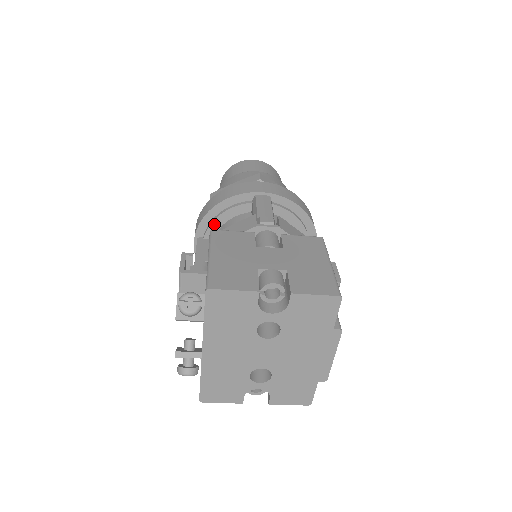
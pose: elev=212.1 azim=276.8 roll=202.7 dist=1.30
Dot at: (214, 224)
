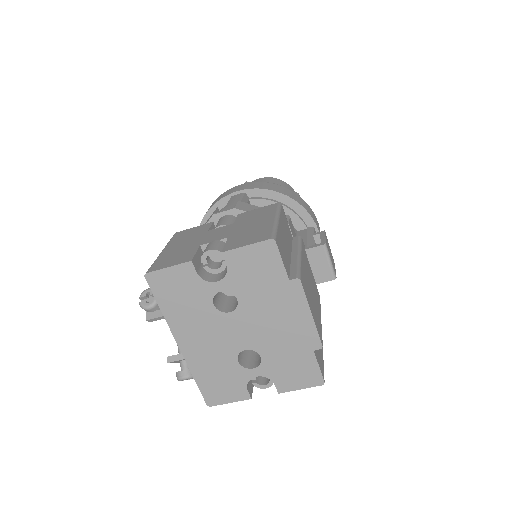
Dot at: occluded
